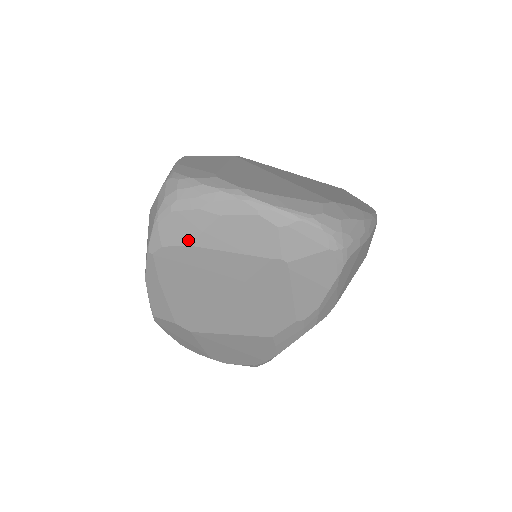
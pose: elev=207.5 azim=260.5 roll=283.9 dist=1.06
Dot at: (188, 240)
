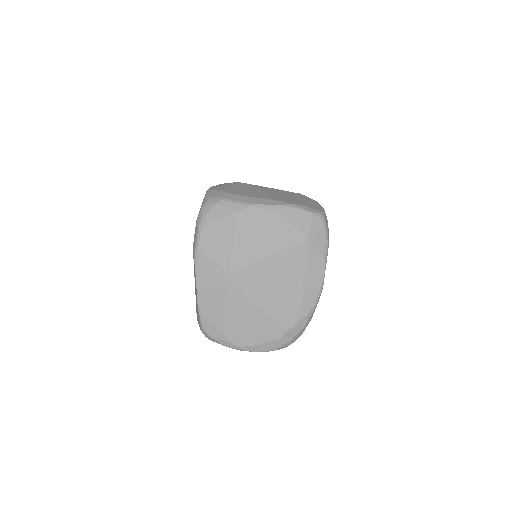
Dot at: occluded
